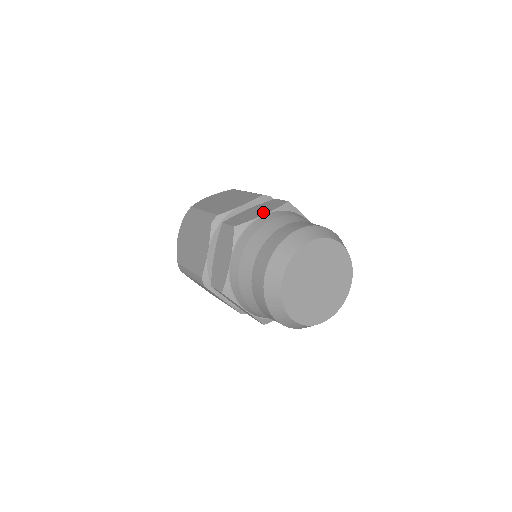
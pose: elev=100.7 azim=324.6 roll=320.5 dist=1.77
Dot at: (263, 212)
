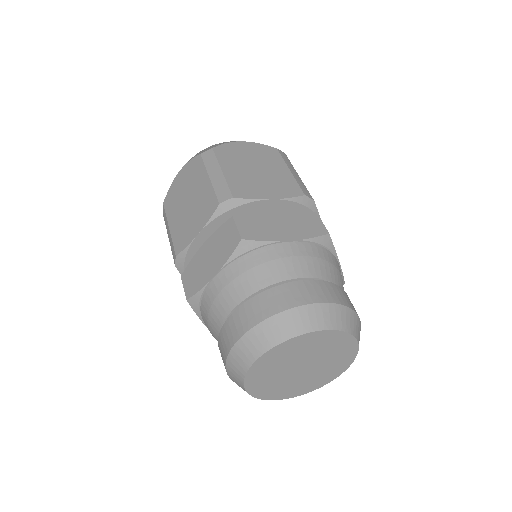
Dot at: (213, 268)
